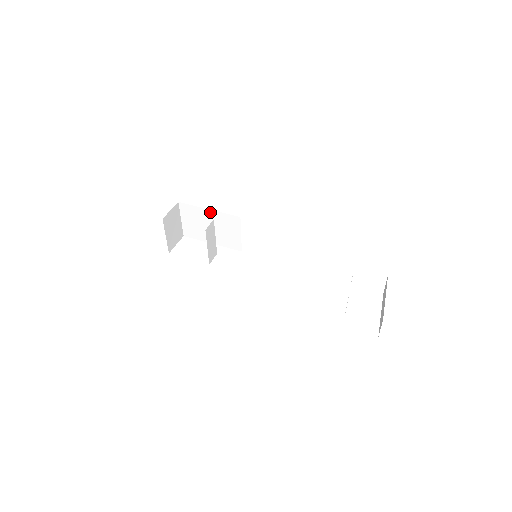
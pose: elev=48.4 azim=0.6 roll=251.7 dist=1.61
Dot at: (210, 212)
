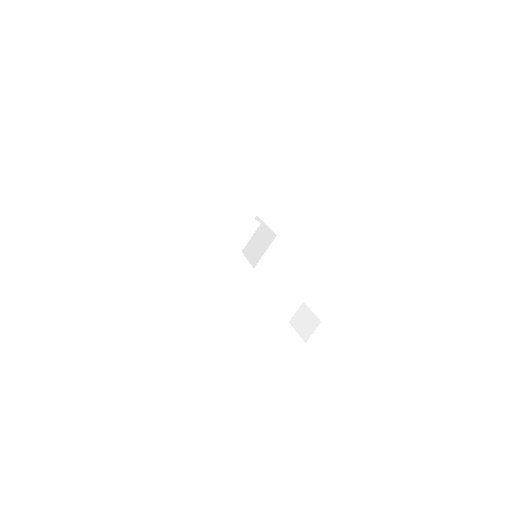
Dot at: (265, 227)
